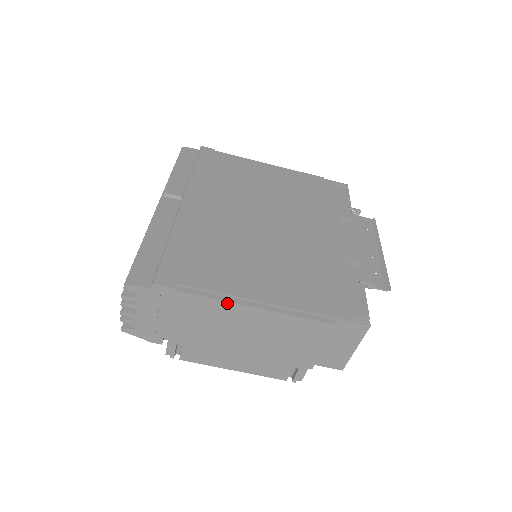
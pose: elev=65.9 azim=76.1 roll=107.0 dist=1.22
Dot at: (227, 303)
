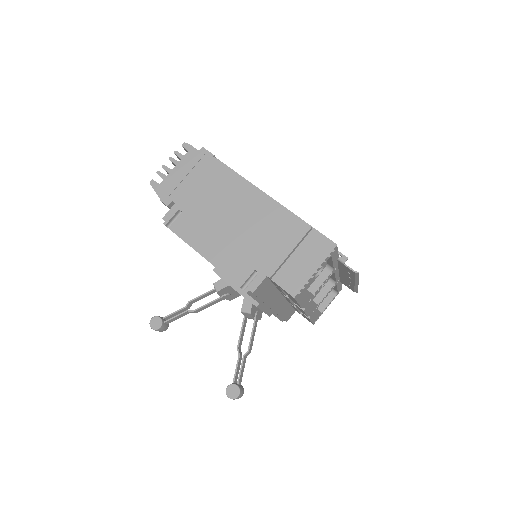
Dot at: (242, 179)
